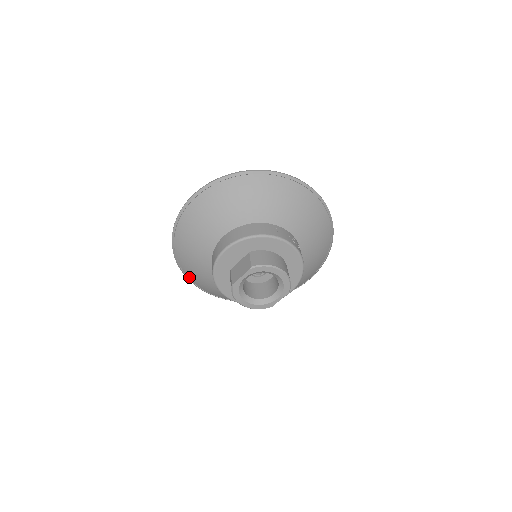
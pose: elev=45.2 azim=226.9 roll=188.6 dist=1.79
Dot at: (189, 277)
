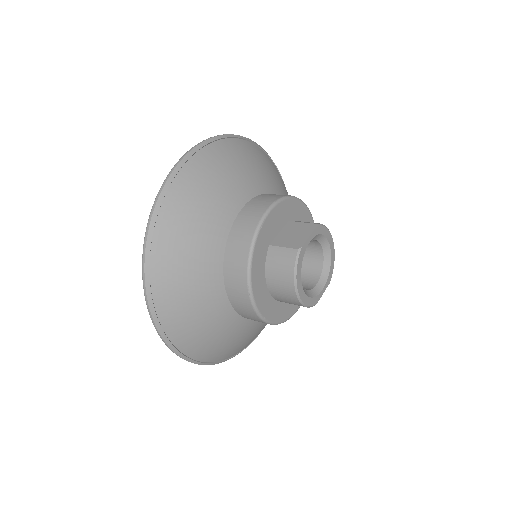
Dot at: (157, 296)
